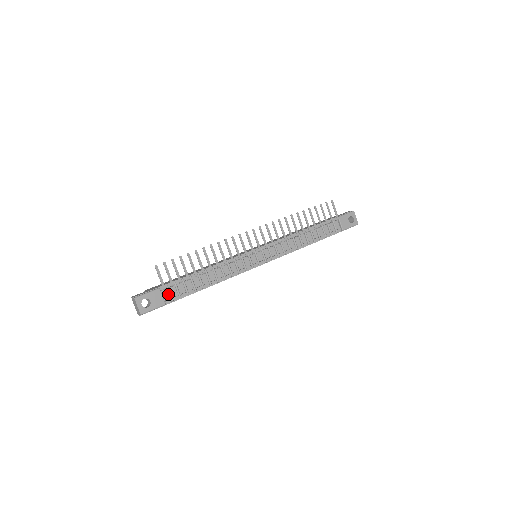
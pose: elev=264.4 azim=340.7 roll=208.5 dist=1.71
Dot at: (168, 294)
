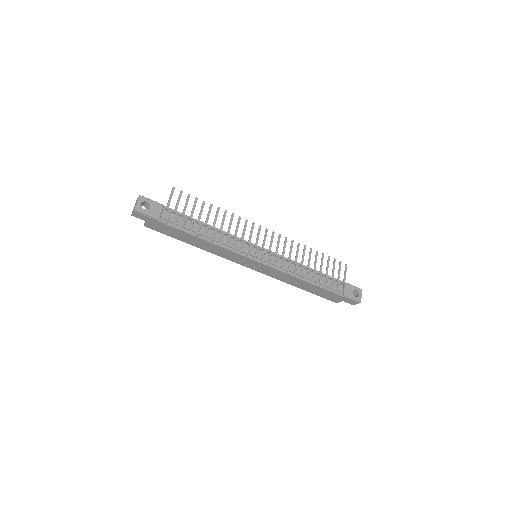
Dot at: (167, 216)
